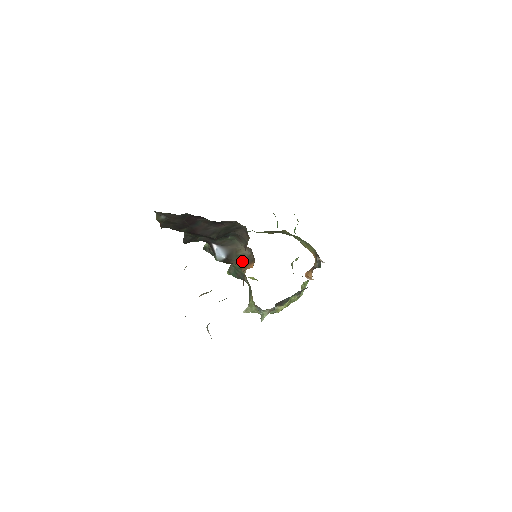
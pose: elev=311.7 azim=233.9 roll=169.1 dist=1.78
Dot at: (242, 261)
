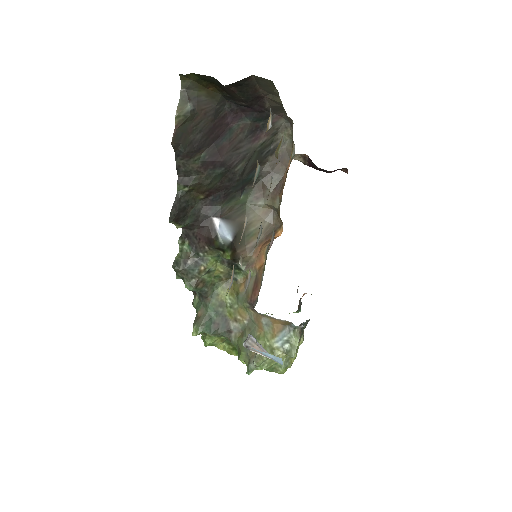
Dot at: (255, 243)
